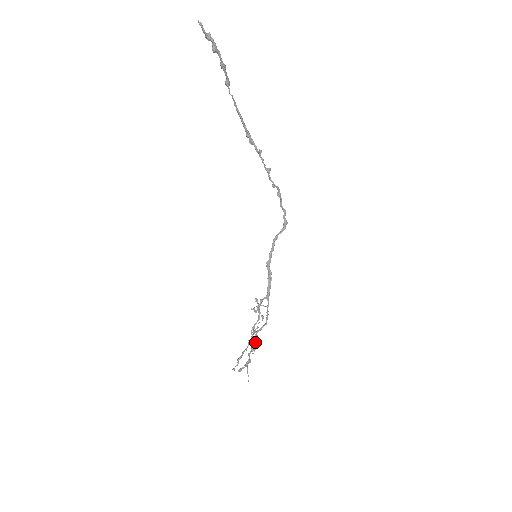
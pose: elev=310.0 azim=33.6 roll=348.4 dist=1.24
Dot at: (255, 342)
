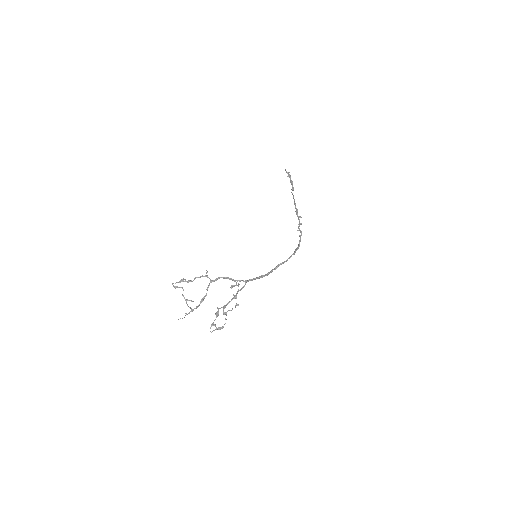
Dot at: (221, 327)
